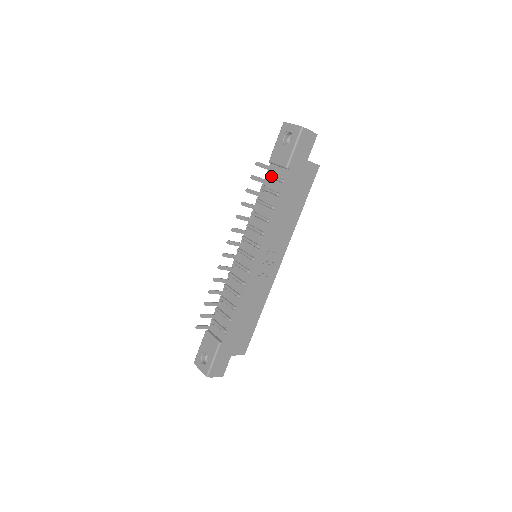
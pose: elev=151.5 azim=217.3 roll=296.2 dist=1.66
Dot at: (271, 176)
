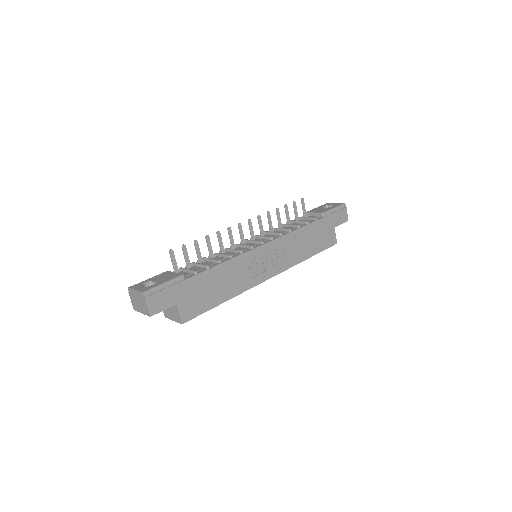
Dot at: (304, 217)
